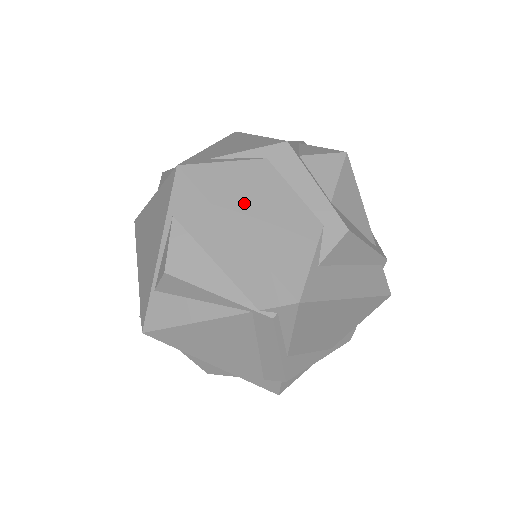
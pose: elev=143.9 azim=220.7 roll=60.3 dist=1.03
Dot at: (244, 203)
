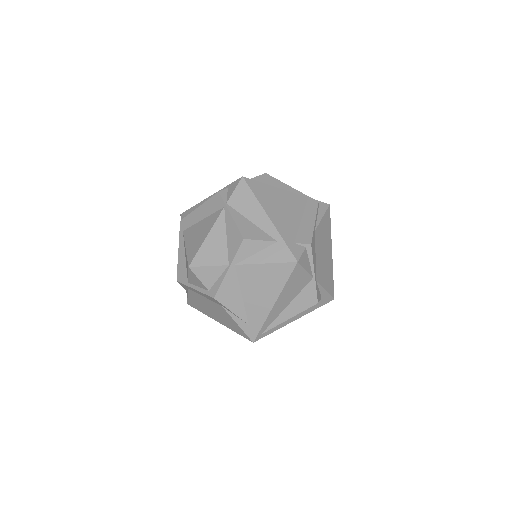
Dot at: occluded
